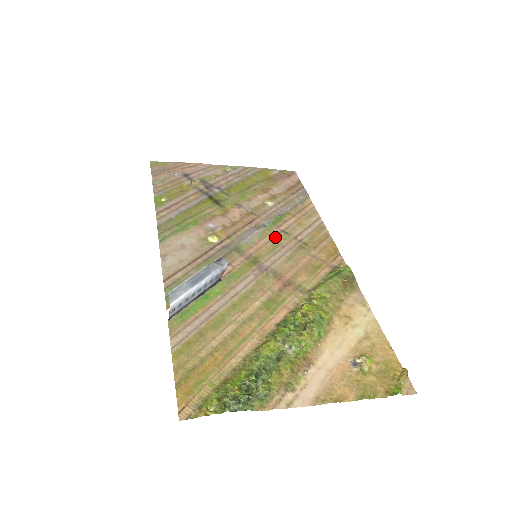
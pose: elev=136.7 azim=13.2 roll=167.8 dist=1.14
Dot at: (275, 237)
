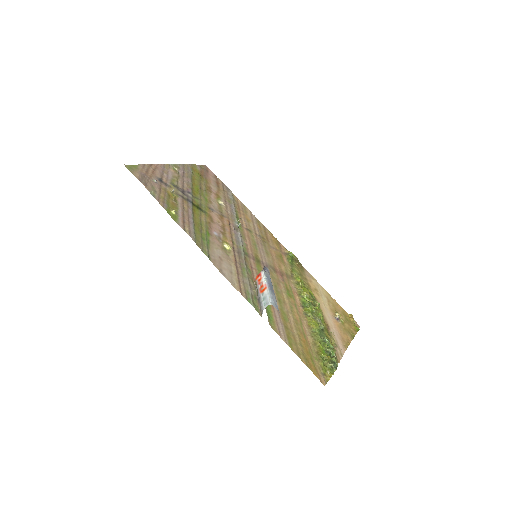
Dot at: (249, 236)
